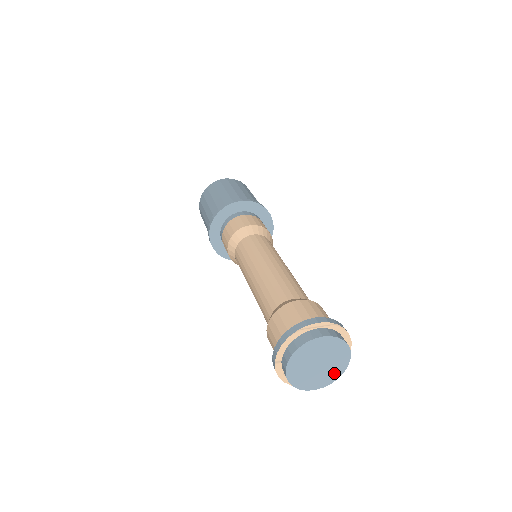
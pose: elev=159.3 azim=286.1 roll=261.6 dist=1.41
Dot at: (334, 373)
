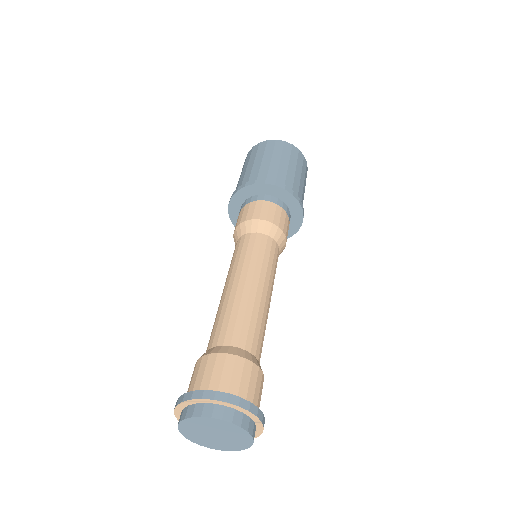
Dot at: (241, 443)
